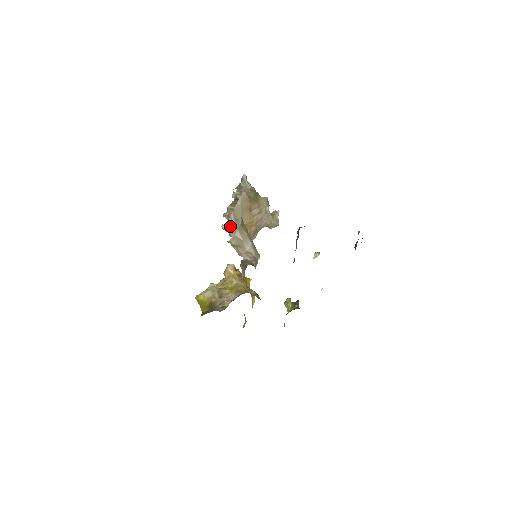
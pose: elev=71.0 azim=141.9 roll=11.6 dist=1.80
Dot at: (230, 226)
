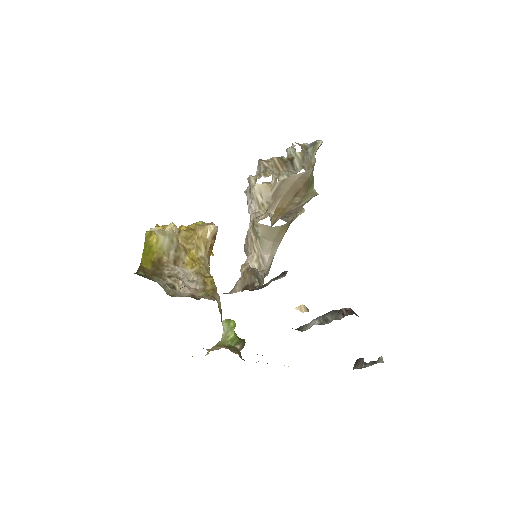
Dot at: (264, 192)
